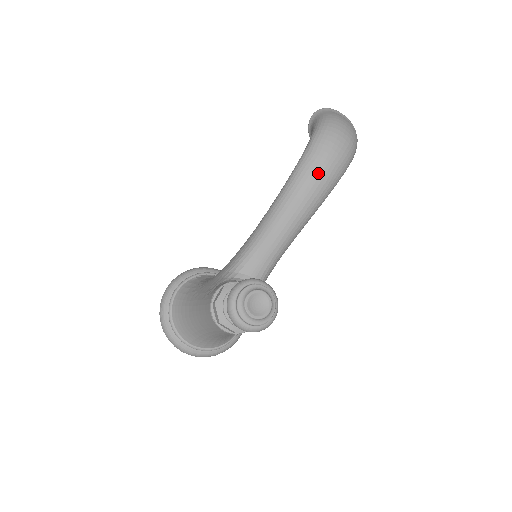
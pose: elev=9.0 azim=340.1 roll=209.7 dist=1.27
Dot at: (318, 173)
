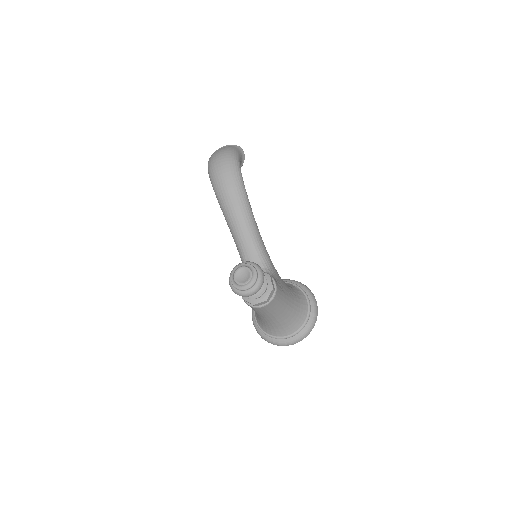
Dot at: (225, 188)
